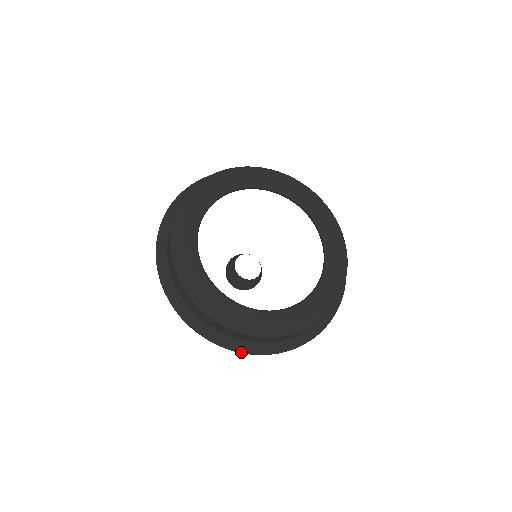
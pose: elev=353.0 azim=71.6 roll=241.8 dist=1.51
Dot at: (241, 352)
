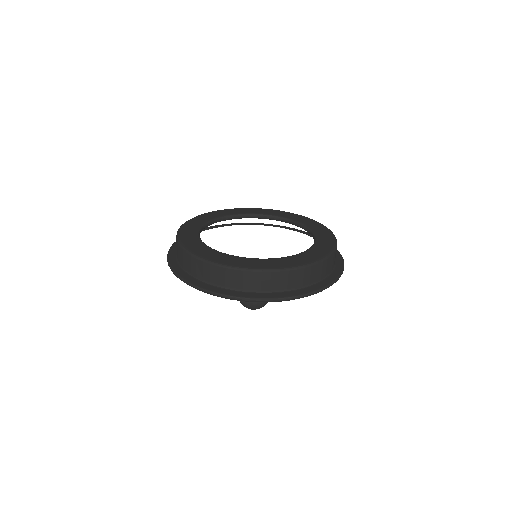
Dot at: (226, 295)
